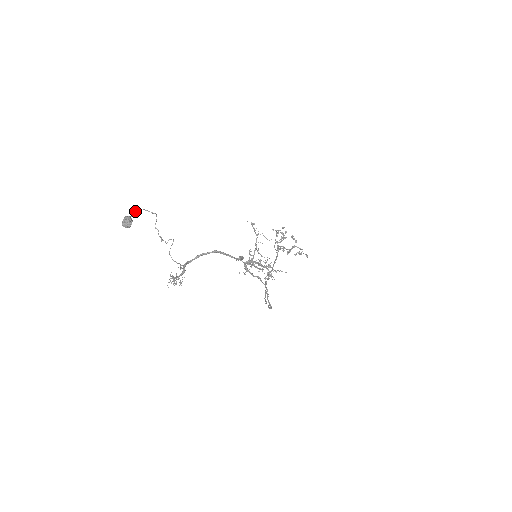
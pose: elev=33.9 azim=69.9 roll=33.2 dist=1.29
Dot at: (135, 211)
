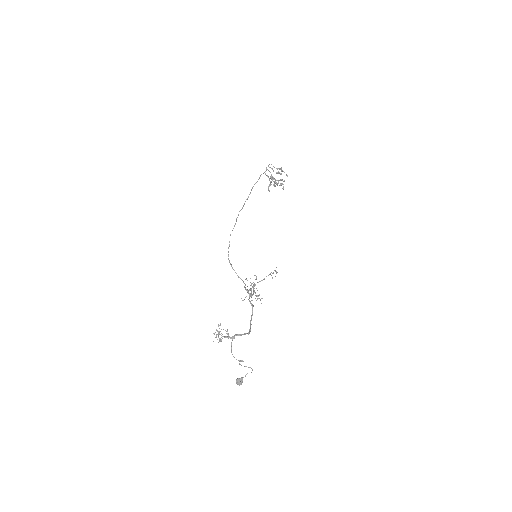
Dot at: occluded
